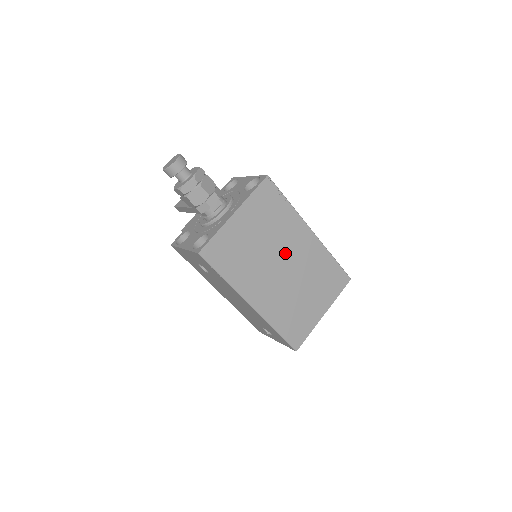
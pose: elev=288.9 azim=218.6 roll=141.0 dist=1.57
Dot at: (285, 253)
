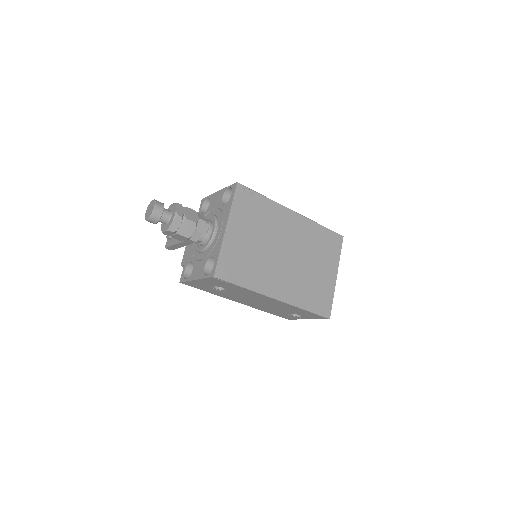
Dot at: (282, 241)
